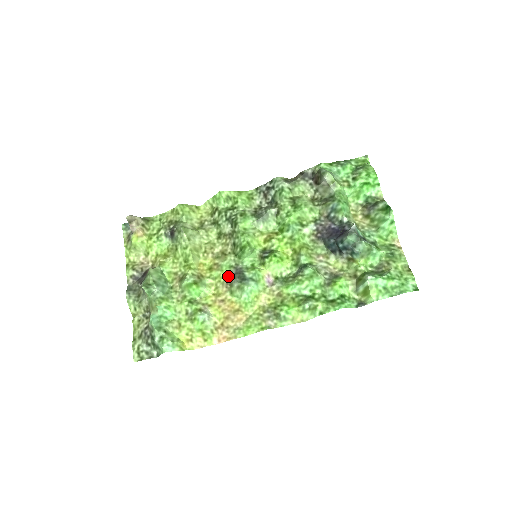
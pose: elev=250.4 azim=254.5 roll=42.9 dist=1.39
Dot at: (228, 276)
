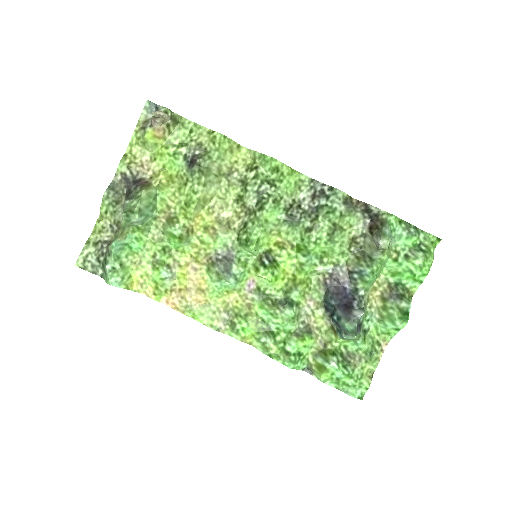
Dot at: (216, 254)
